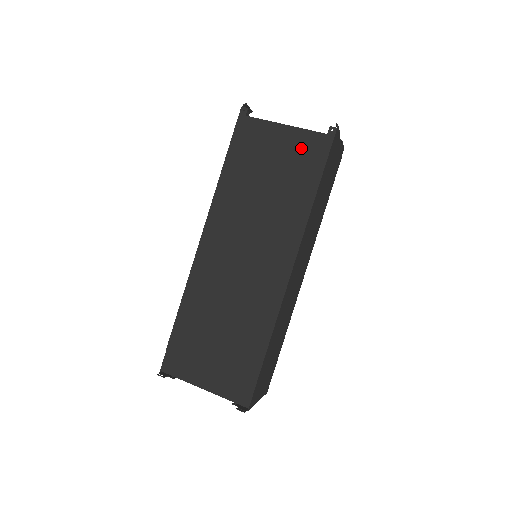
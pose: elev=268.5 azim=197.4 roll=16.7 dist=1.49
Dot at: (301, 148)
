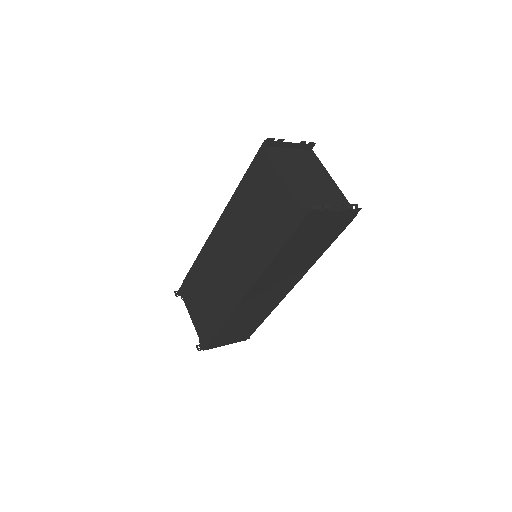
Dot at: (283, 208)
